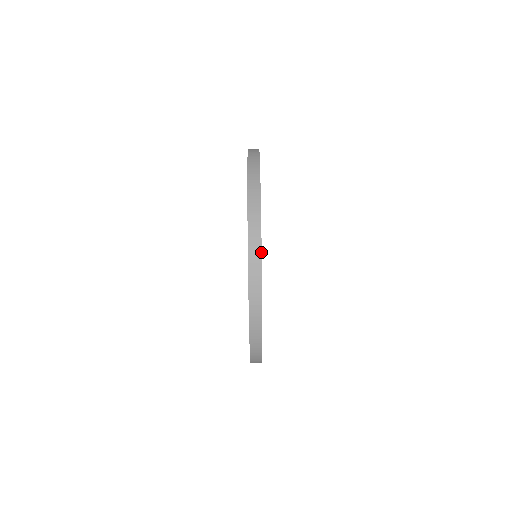
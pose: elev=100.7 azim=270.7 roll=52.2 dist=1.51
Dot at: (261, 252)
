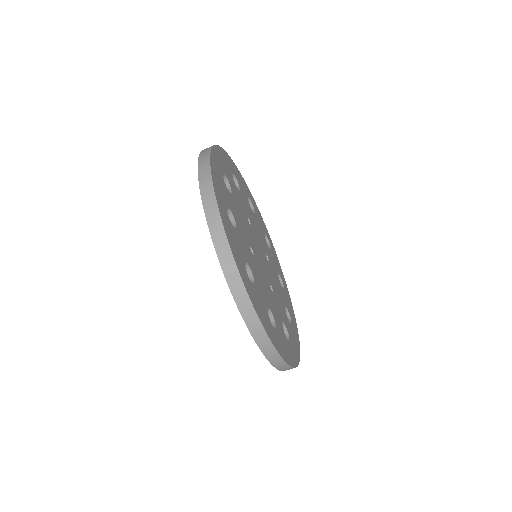
Dot at: (283, 360)
